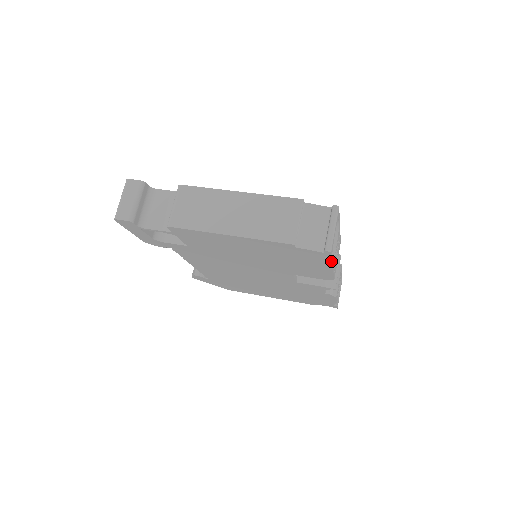
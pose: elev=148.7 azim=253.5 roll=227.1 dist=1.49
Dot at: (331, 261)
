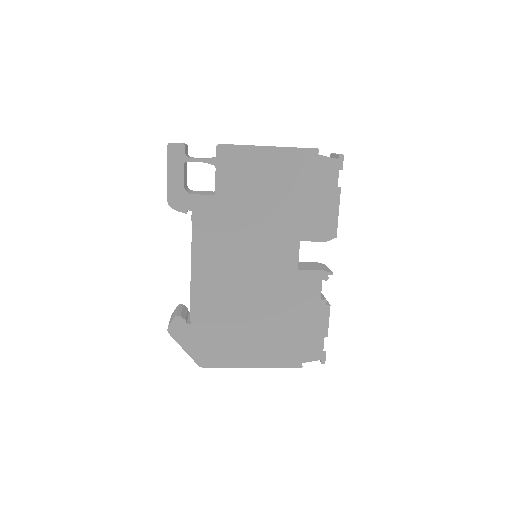
Dot at: (339, 187)
